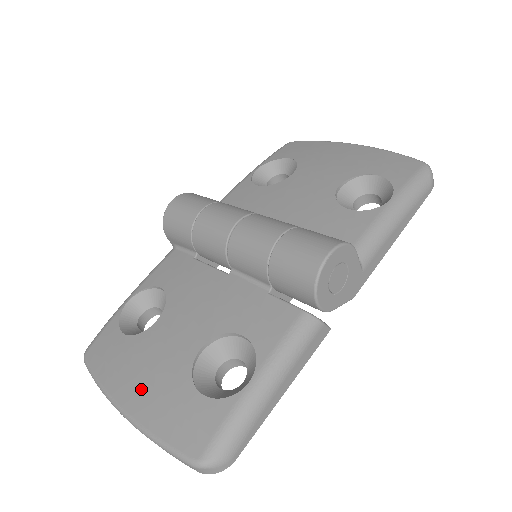
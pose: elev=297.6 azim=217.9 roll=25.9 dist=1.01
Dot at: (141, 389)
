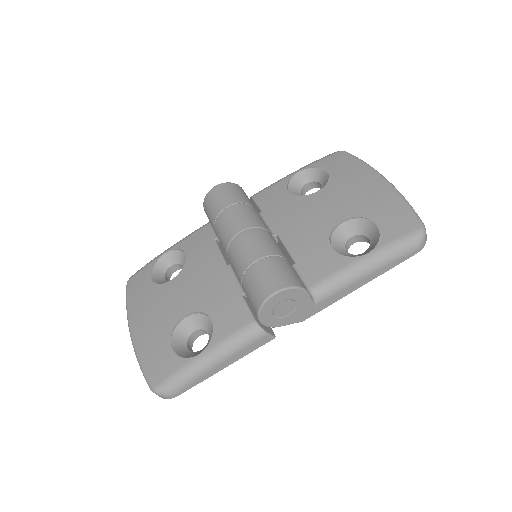
Dot at: (144, 325)
